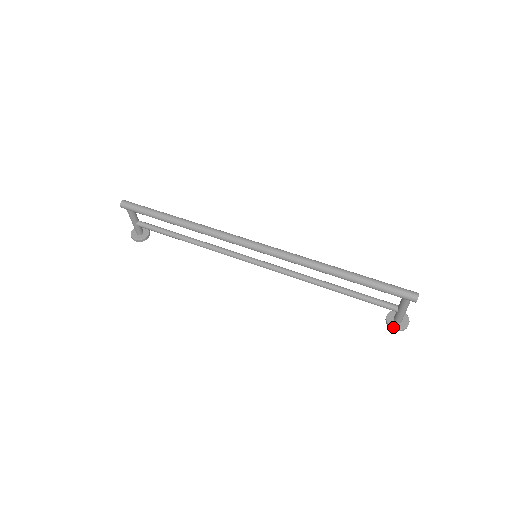
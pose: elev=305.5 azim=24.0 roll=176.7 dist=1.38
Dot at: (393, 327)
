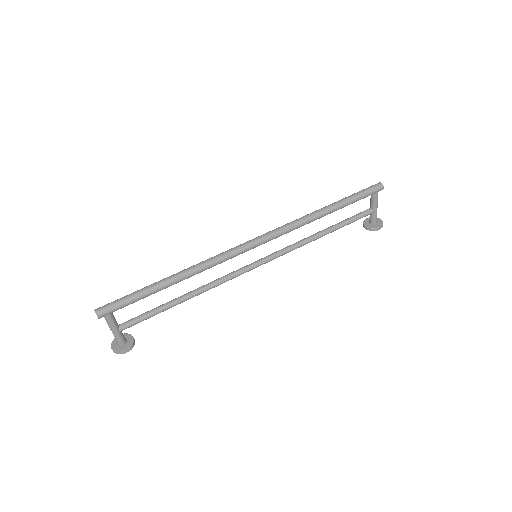
Dot at: (377, 227)
